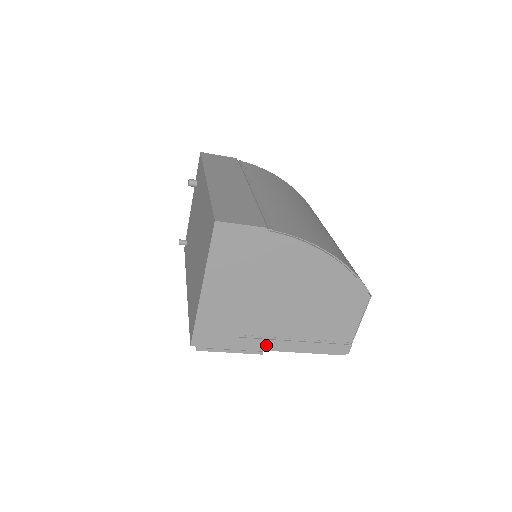
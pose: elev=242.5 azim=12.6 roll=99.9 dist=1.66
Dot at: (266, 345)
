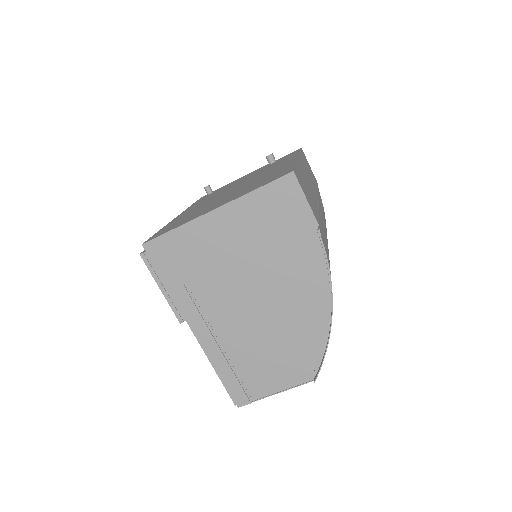
Dot at: (194, 319)
